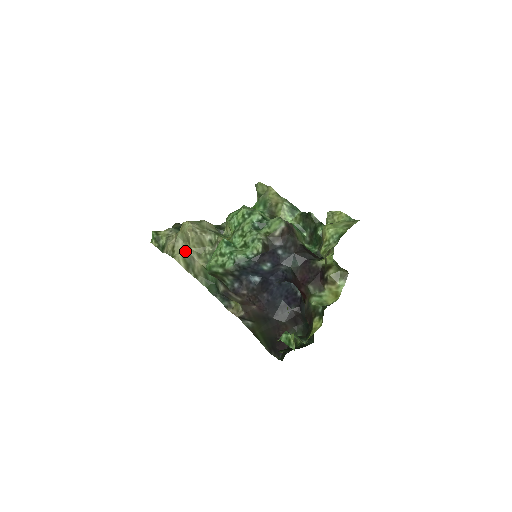
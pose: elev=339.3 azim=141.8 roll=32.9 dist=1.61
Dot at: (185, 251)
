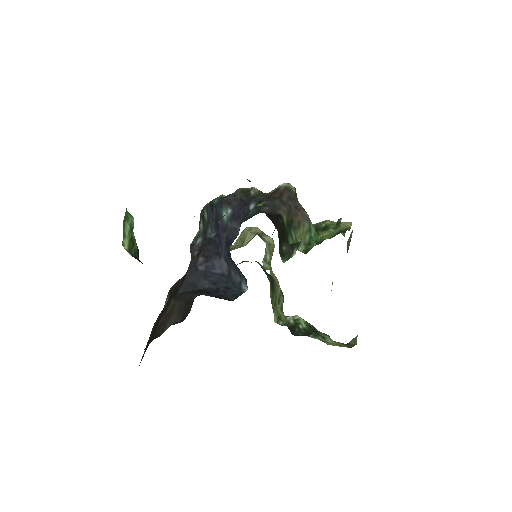
Dot at: occluded
